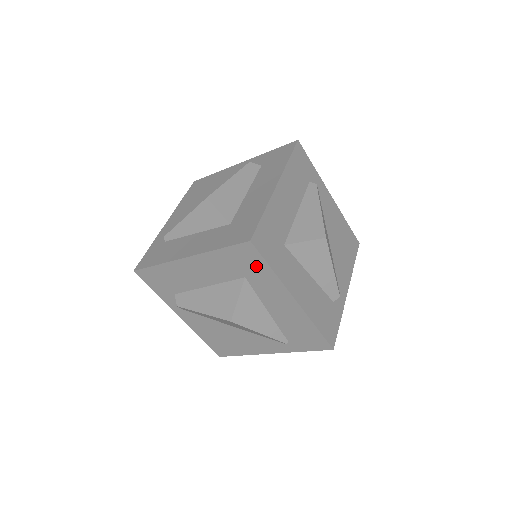
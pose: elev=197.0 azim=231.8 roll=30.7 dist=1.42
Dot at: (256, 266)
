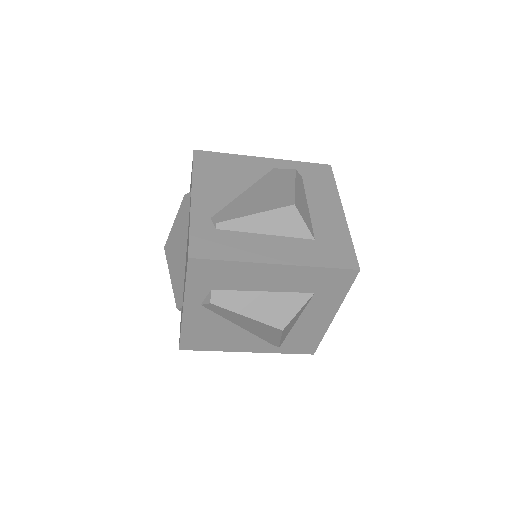
Dot at: (337, 288)
